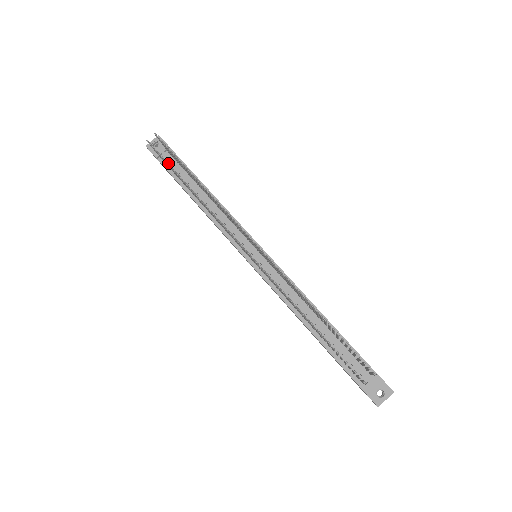
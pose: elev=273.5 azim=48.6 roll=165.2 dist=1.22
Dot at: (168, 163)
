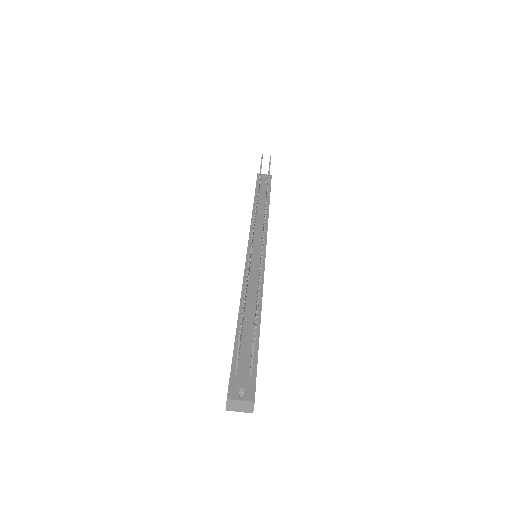
Dot at: occluded
